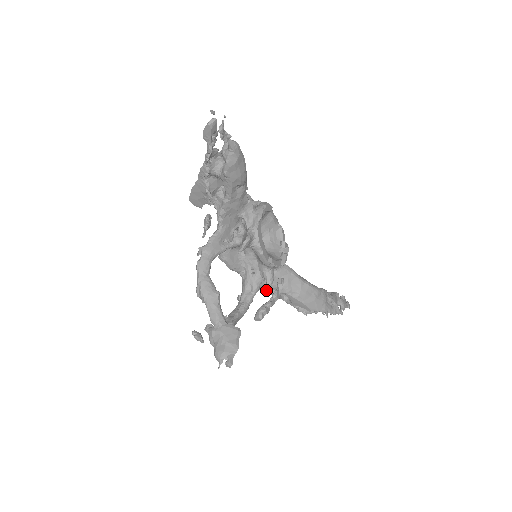
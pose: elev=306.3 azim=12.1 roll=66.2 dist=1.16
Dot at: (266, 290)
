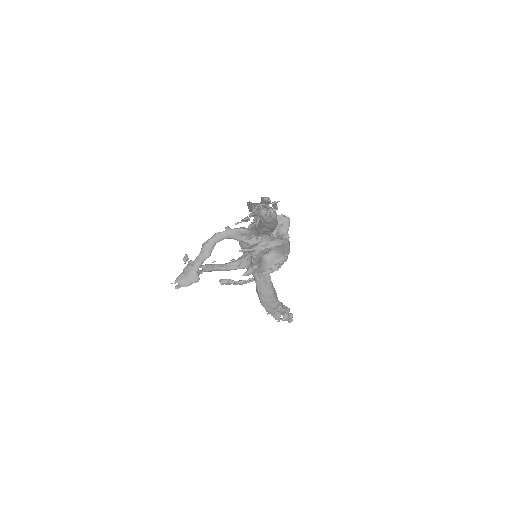
Dot at: occluded
